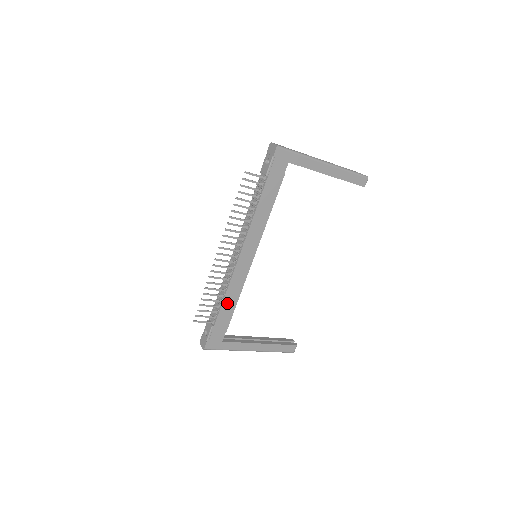
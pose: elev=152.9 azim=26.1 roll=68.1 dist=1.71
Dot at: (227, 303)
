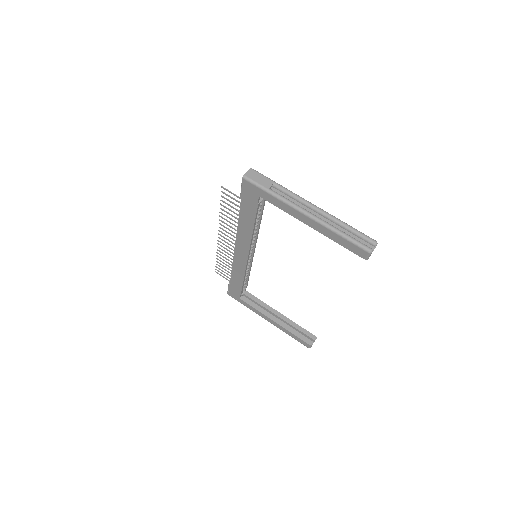
Dot at: (235, 276)
